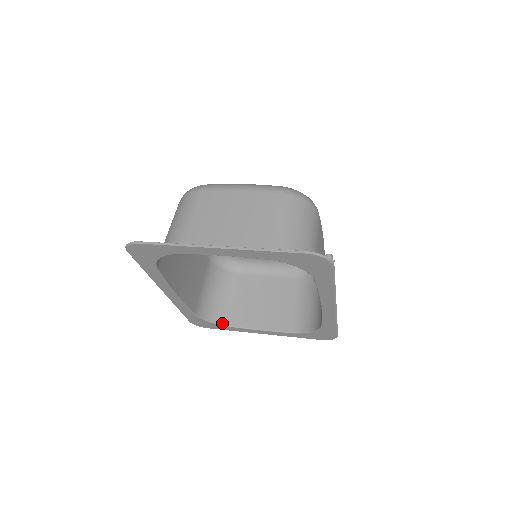
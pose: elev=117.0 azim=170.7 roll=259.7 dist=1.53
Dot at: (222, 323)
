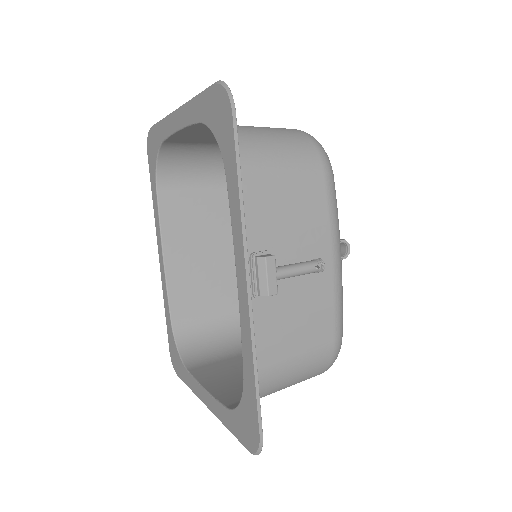
Dot at: (187, 363)
